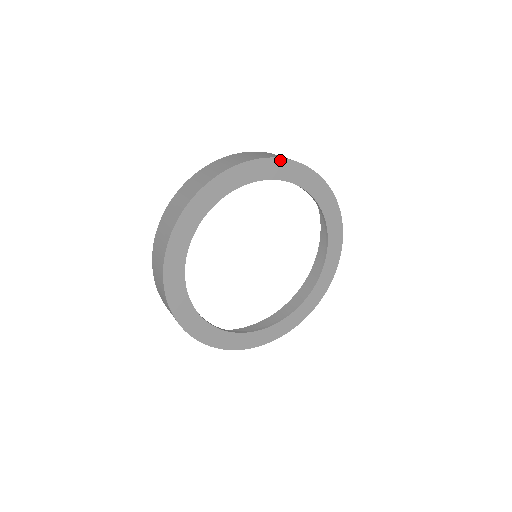
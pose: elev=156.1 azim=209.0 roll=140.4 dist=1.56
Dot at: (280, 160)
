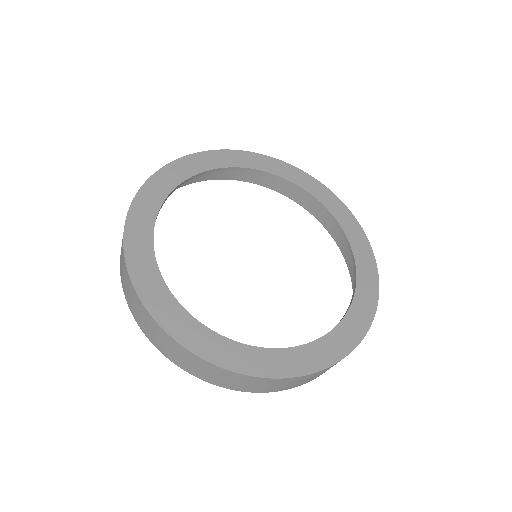
Dot at: (295, 169)
